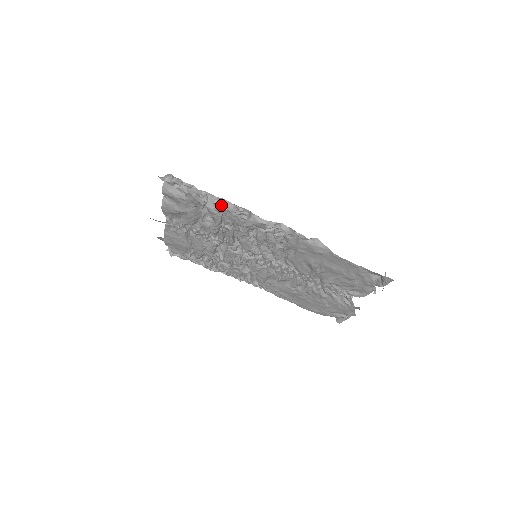
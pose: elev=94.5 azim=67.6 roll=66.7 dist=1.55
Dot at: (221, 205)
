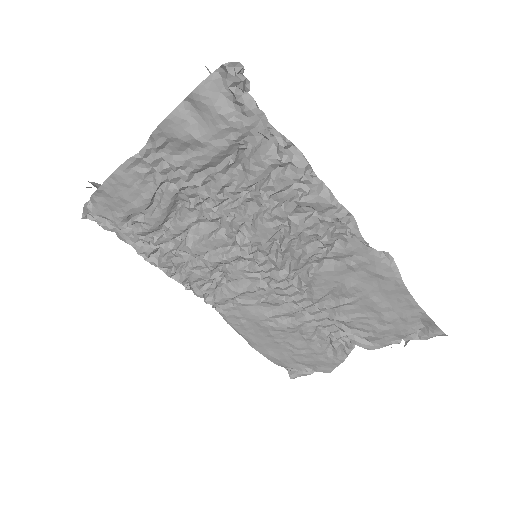
Dot at: (284, 154)
